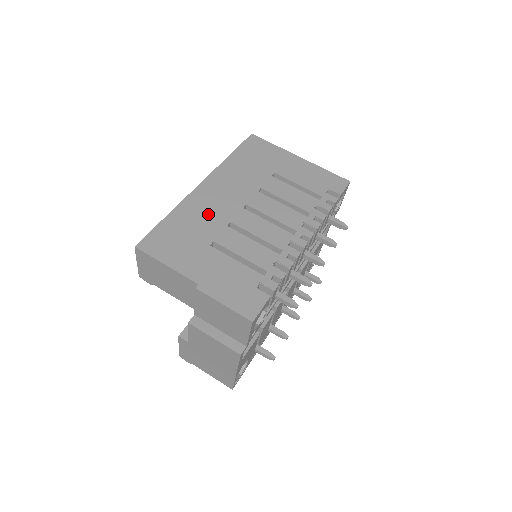
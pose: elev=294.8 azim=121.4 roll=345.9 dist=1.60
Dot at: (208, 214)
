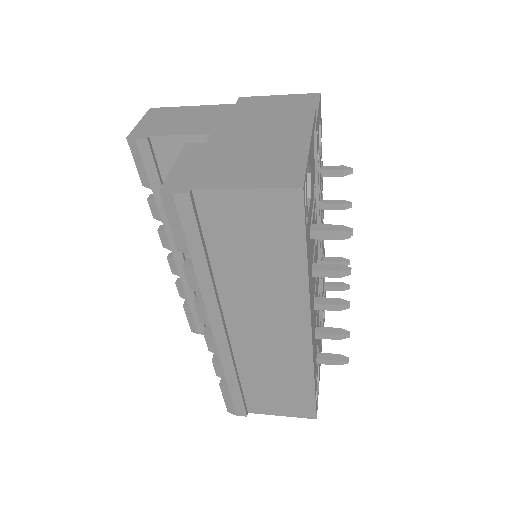
Dot at: occluded
